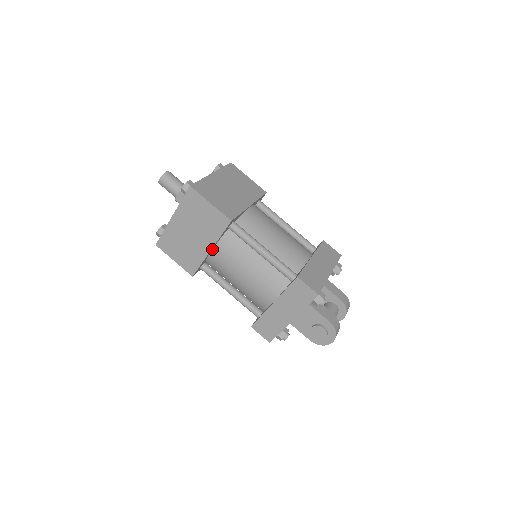
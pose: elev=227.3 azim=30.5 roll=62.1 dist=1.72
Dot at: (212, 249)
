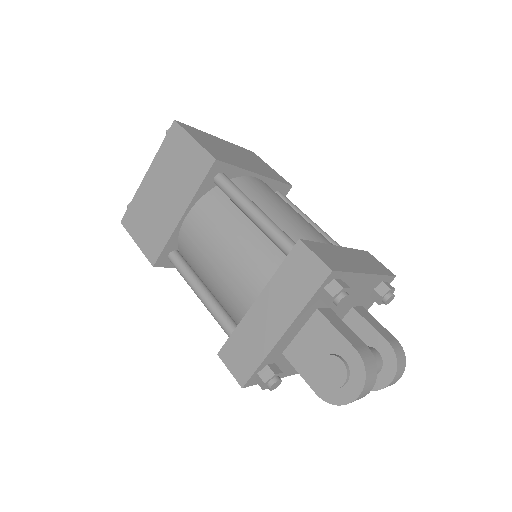
Dot at: (186, 216)
